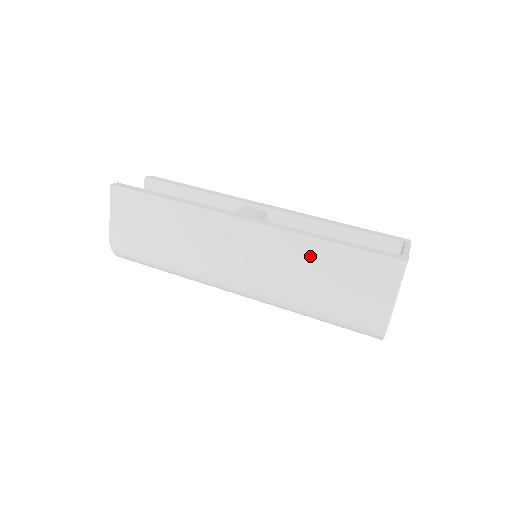
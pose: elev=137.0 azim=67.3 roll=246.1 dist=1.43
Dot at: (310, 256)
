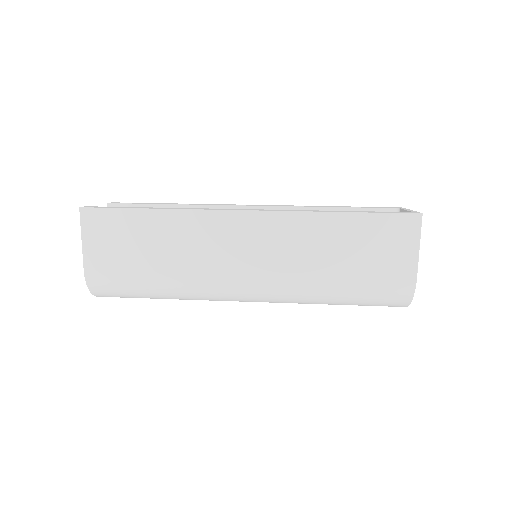
Dot at: (325, 233)
